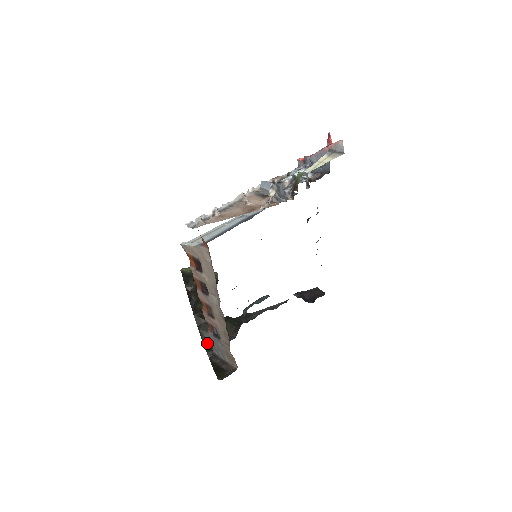
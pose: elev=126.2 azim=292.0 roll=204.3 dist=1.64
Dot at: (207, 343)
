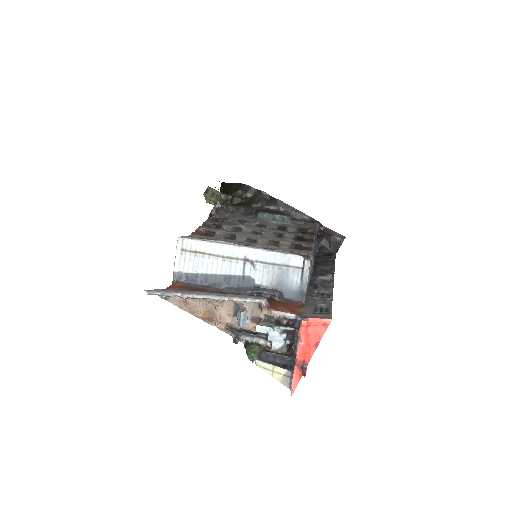
Dot at: occluded
